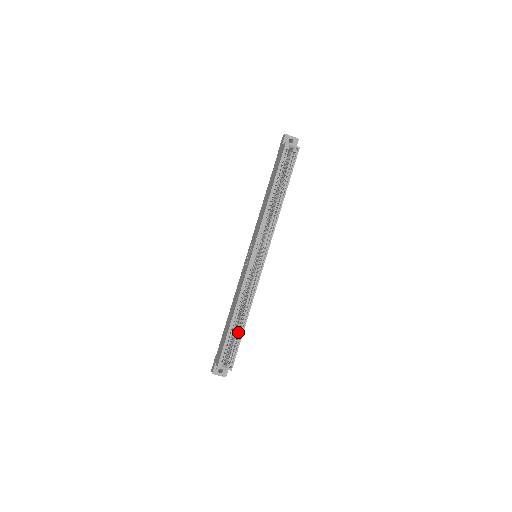
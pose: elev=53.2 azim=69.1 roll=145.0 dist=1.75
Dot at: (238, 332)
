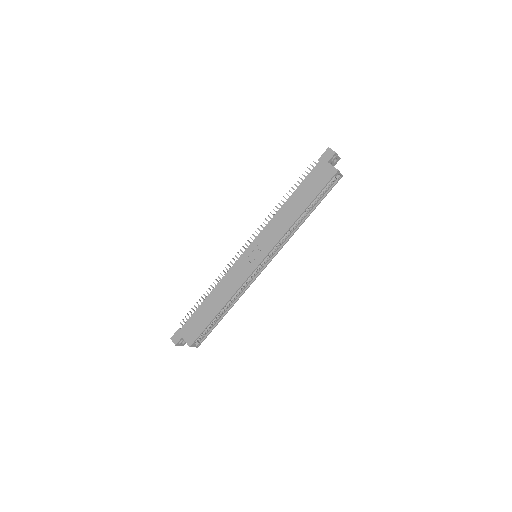
Dot at: (217, 320)
